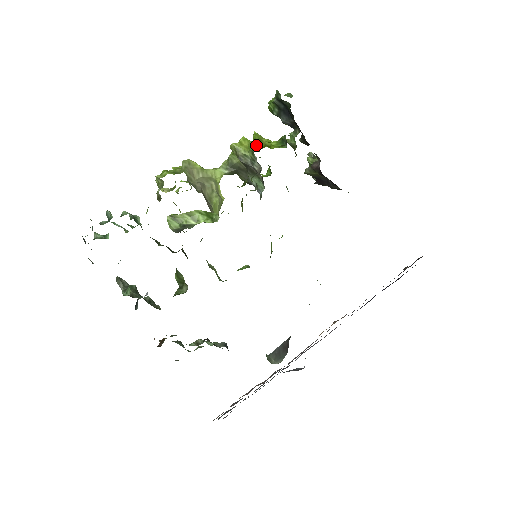
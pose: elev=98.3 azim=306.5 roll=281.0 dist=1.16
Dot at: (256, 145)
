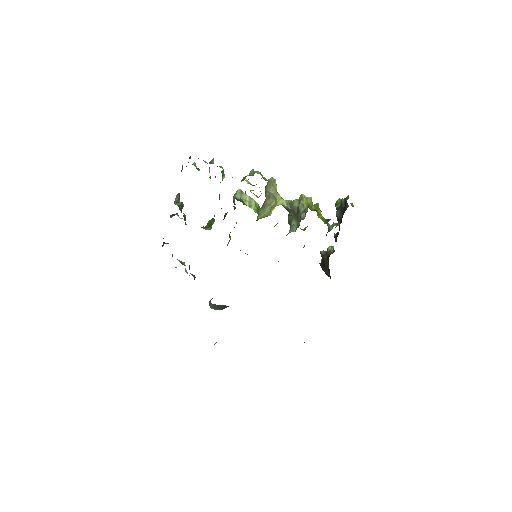
Dot at: (313, 208)
